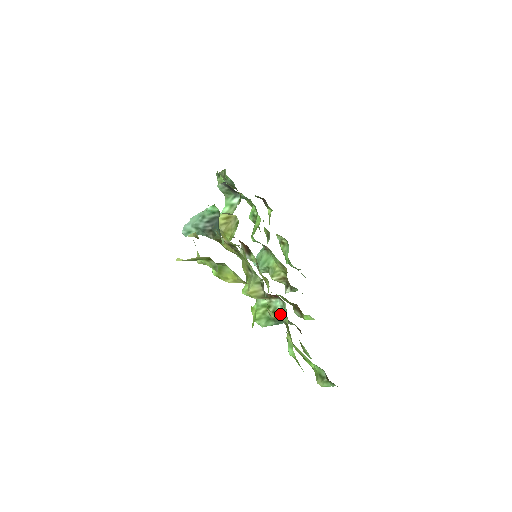
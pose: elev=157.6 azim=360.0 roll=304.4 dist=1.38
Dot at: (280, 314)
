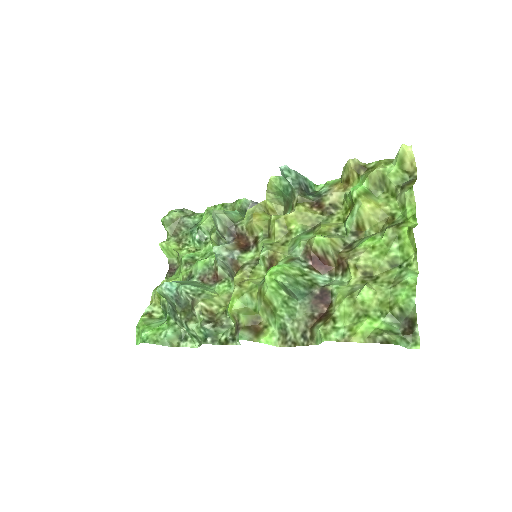
Dot at: (318, 285)
